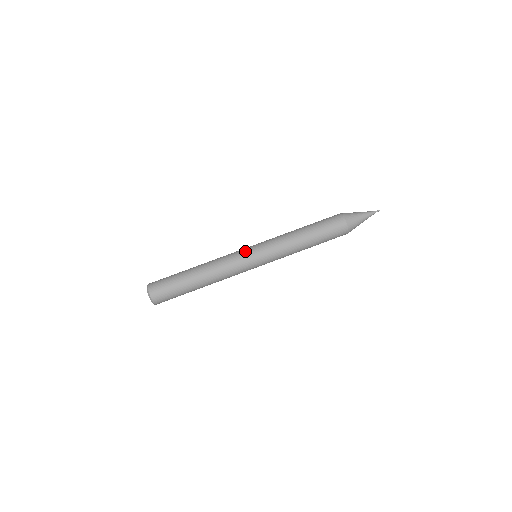
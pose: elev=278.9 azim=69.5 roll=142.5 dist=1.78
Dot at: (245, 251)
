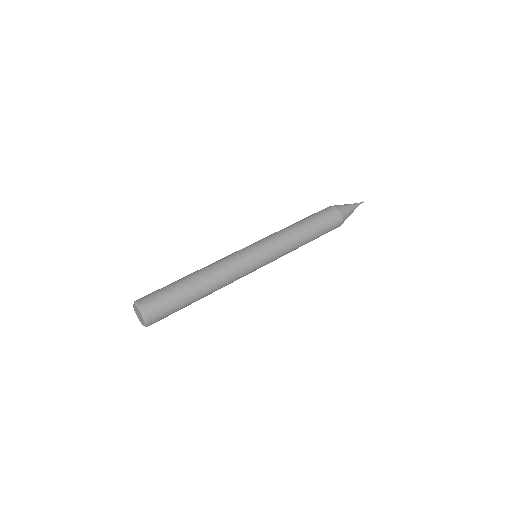
Dot at: occluded
